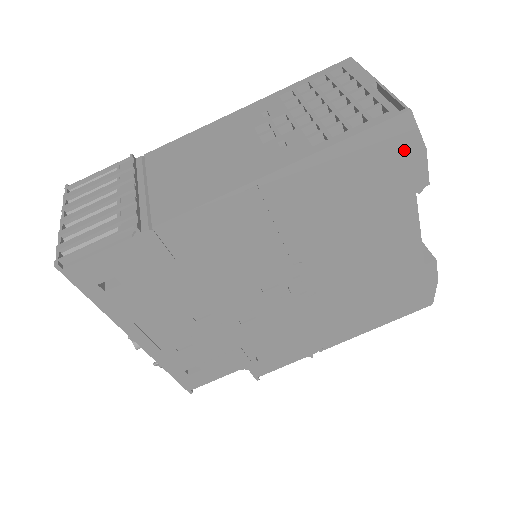
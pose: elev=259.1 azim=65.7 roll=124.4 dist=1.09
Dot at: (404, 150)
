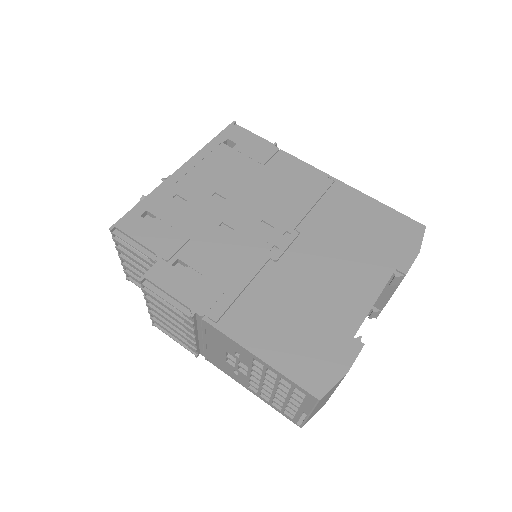
Dot at: (408, 240)
